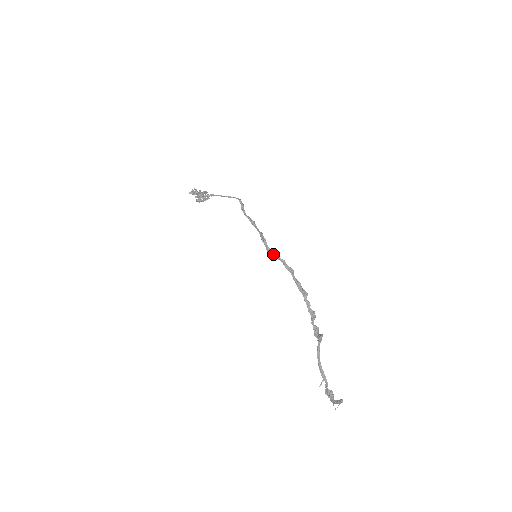
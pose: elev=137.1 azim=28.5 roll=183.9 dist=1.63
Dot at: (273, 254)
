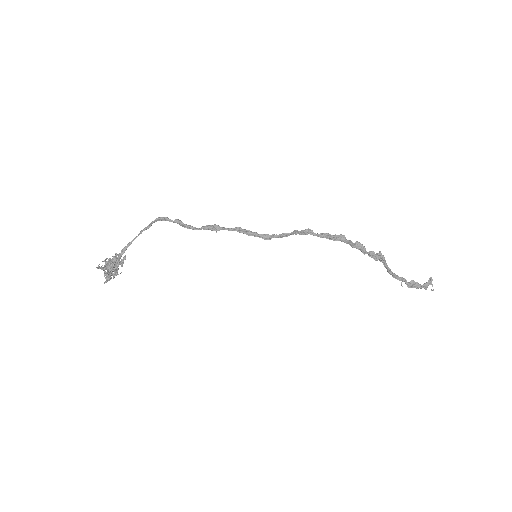
Dot at: (279, 237)
